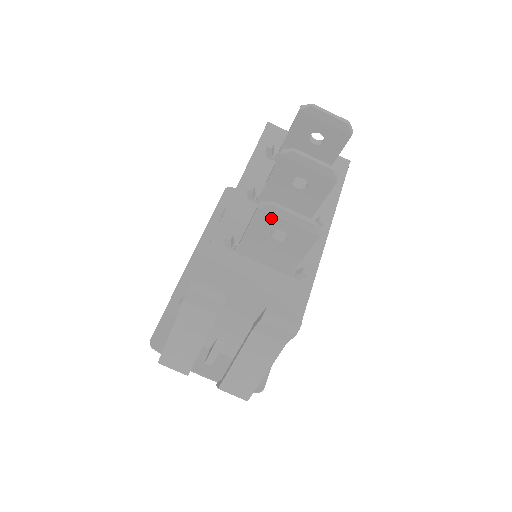
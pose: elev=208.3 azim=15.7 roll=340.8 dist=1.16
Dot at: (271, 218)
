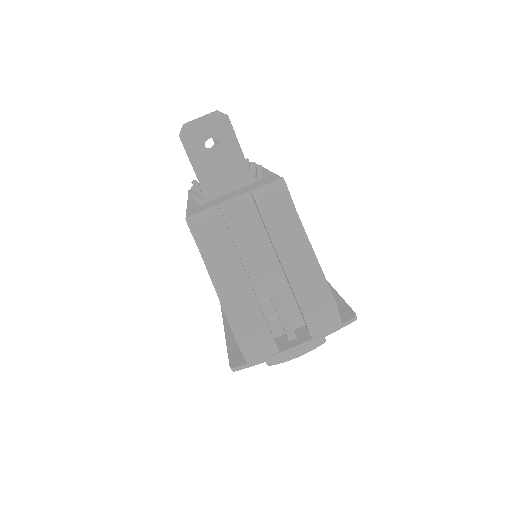
Dot at: (193, 135)
